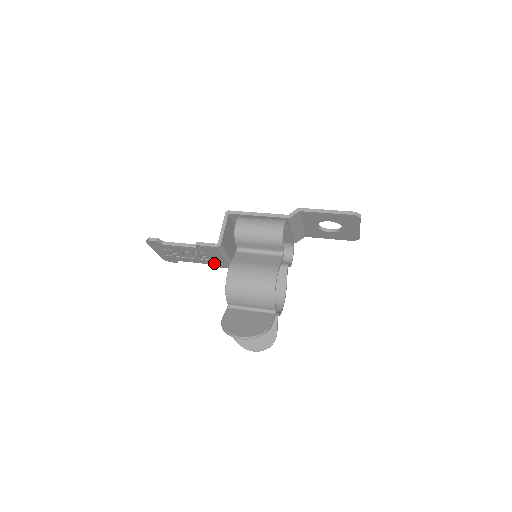
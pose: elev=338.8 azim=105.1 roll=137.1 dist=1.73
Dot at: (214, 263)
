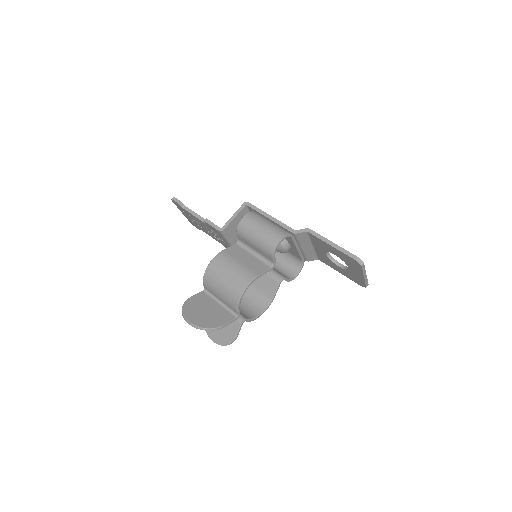
Dot at: (225, 245)
